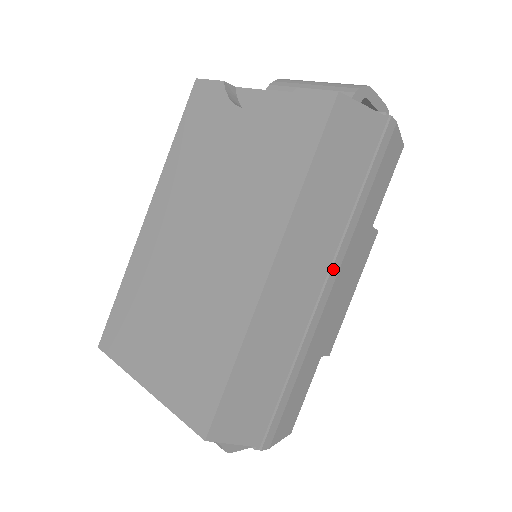
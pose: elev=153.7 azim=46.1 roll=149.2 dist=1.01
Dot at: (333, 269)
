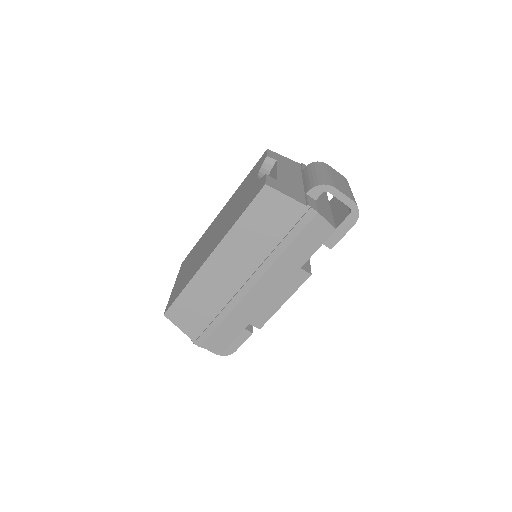
Dot at: (254, 276)
